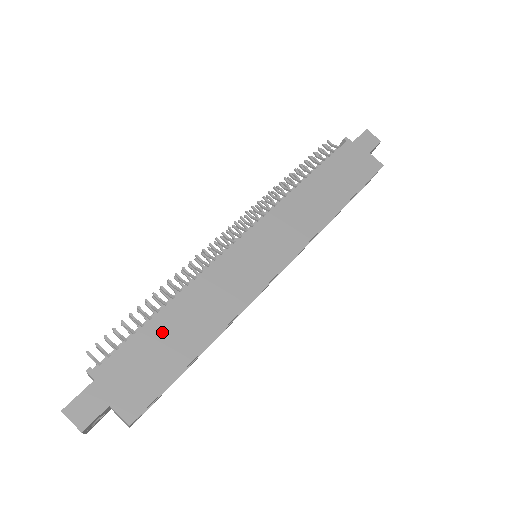
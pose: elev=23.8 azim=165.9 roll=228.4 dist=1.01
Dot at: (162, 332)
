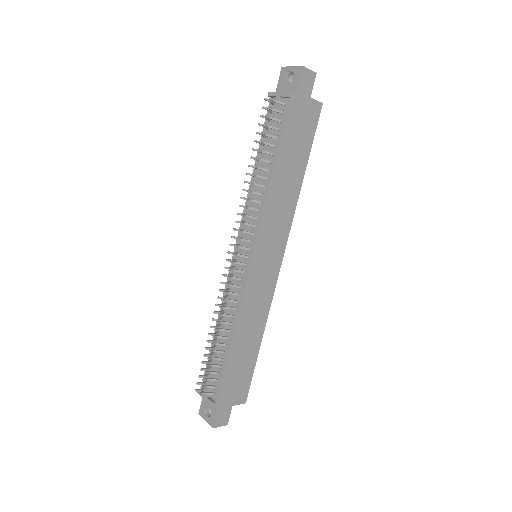
Dot at: (237, 357)
